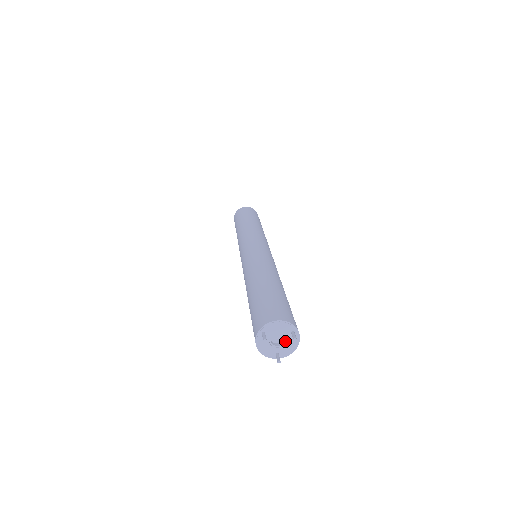
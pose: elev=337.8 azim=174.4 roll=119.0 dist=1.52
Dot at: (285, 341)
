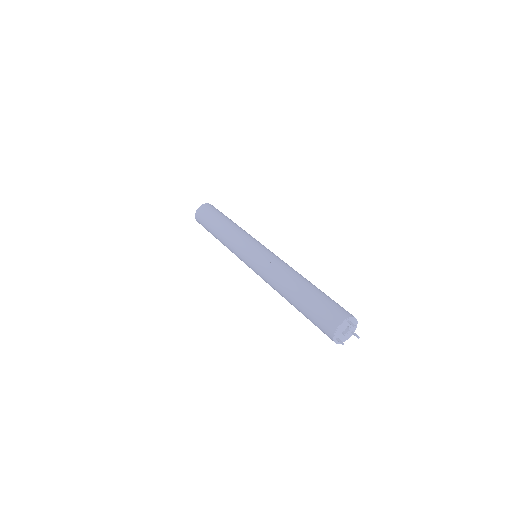
Dot at: (349, 326)
